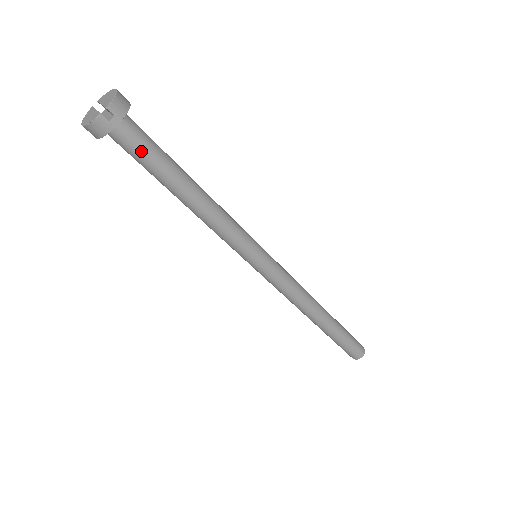
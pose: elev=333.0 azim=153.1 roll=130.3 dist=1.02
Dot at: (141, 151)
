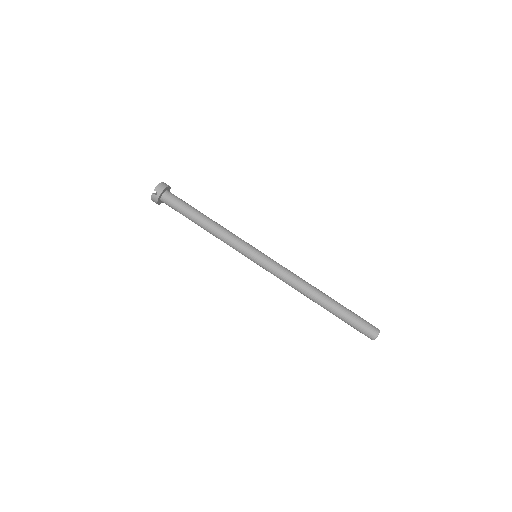
Dot at: (175, 206)
